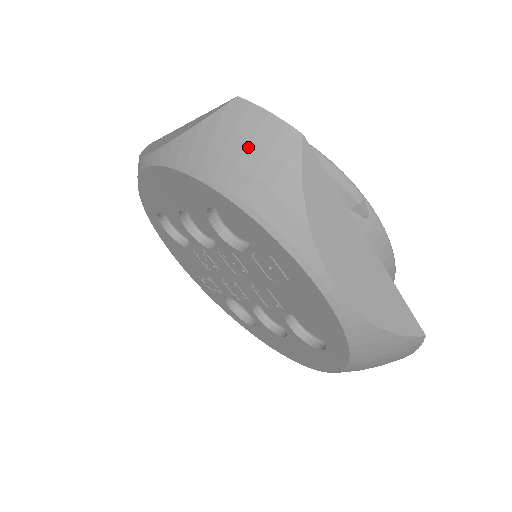
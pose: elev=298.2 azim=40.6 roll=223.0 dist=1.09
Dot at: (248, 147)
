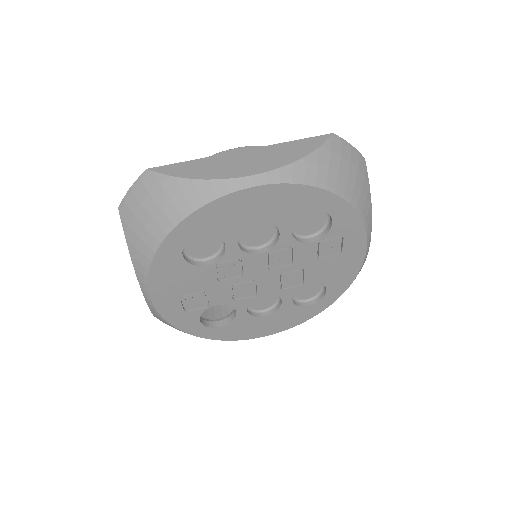
Dot at: (350, 166)
